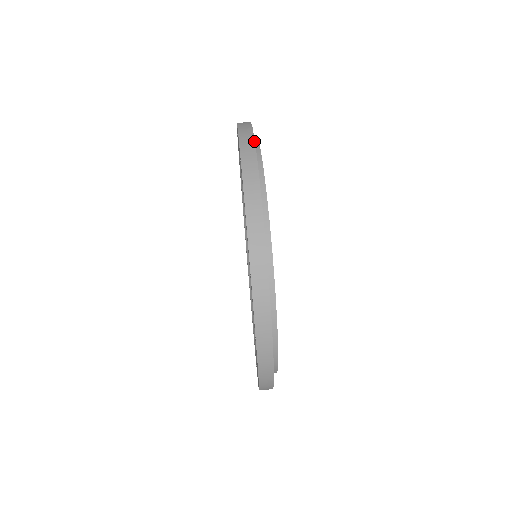
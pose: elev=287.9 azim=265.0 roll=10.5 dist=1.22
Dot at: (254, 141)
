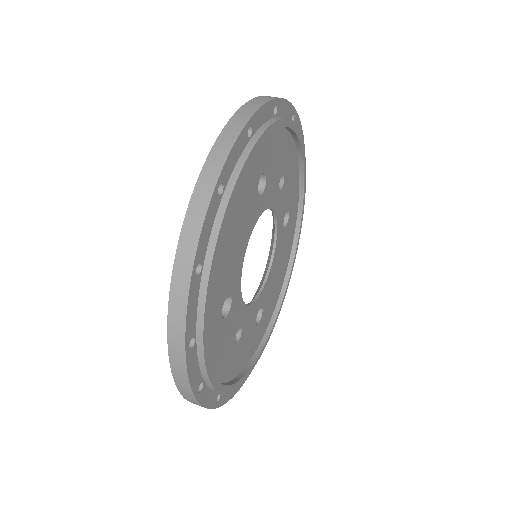
Dot at: occluded
